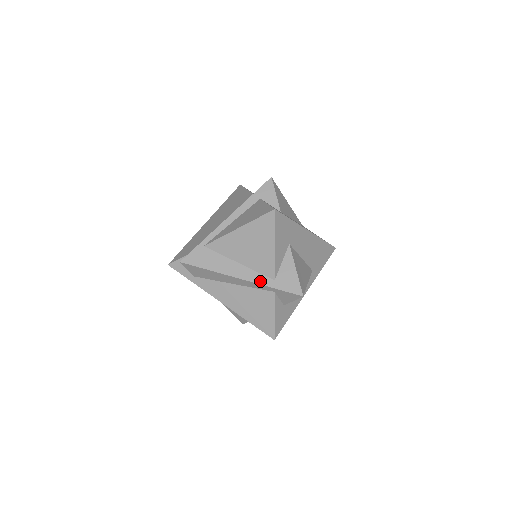
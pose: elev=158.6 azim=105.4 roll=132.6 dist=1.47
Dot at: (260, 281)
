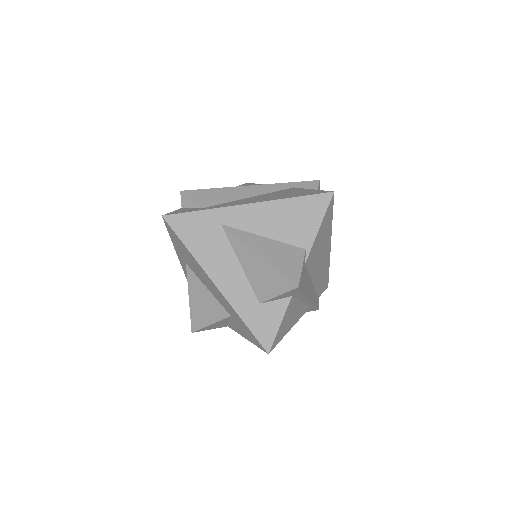
Dot at: (273, 185)
